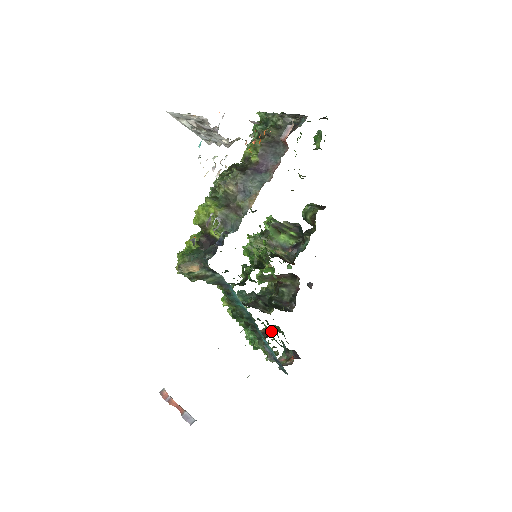
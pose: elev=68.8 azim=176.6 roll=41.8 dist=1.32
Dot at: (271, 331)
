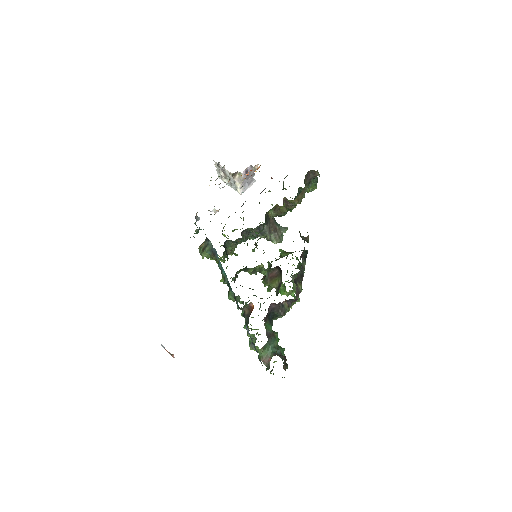
Dot at: occluded
